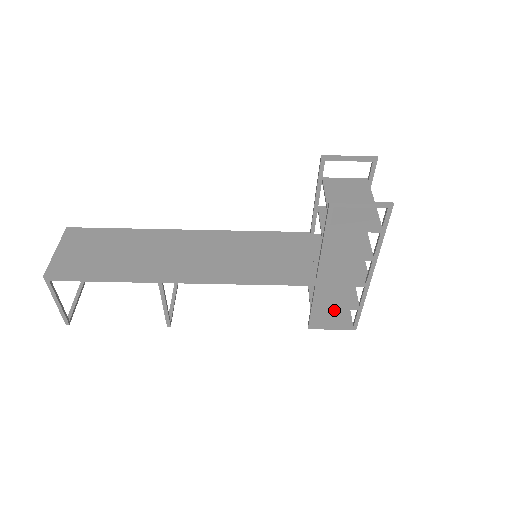
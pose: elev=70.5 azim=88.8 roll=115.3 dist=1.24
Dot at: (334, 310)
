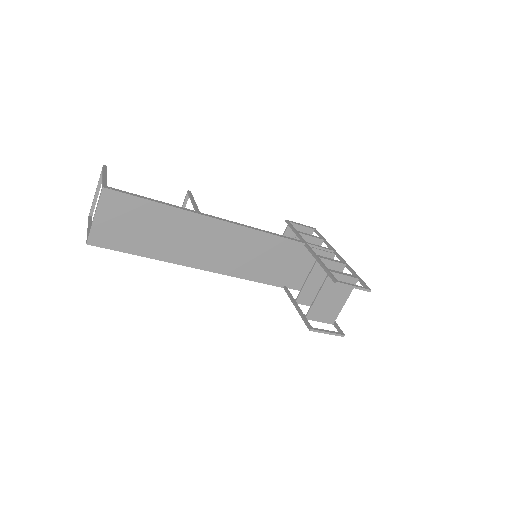
Dot at: occluded
